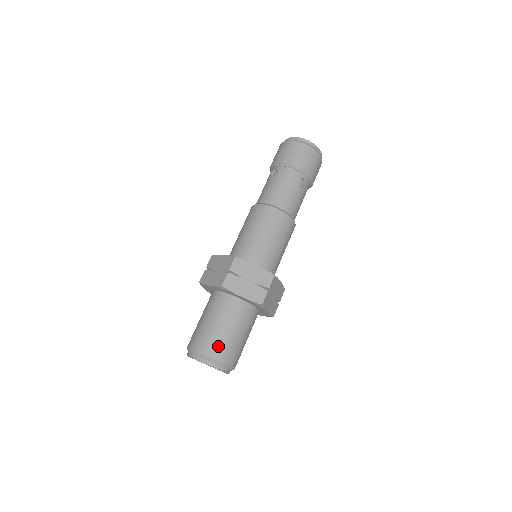
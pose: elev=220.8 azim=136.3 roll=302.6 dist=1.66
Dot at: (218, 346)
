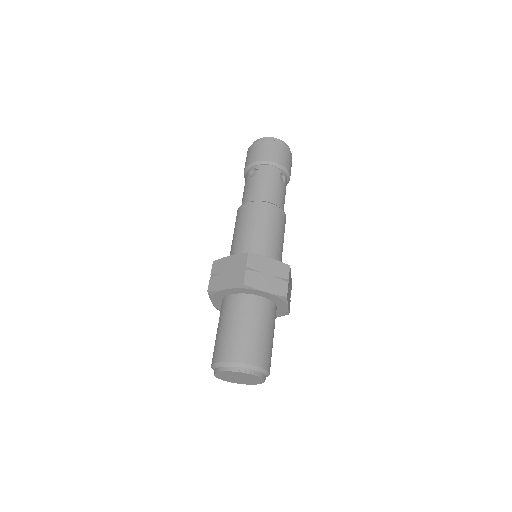
Dot at: (253, 350)
